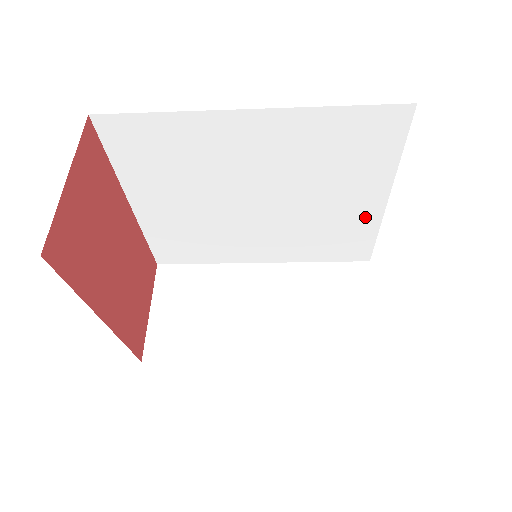
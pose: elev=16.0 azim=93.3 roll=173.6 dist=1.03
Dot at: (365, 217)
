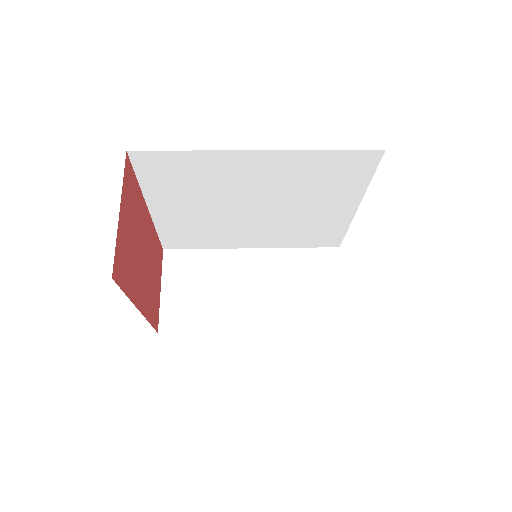
Dot at: (339, 218)
